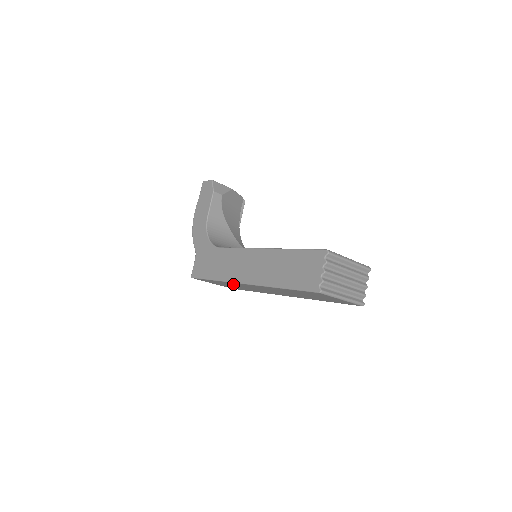
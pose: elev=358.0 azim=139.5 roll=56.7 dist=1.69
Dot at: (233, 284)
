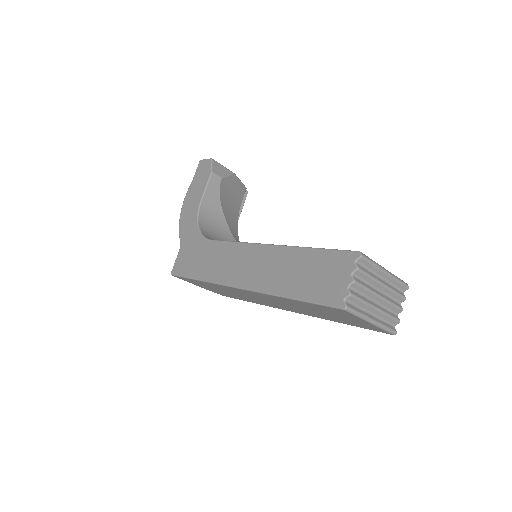
Dot at: (223, 288)
